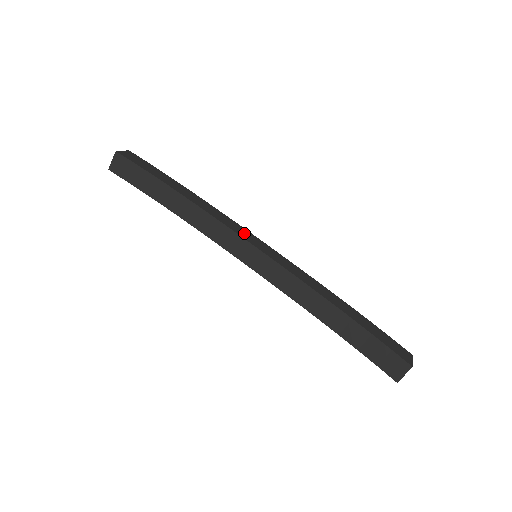
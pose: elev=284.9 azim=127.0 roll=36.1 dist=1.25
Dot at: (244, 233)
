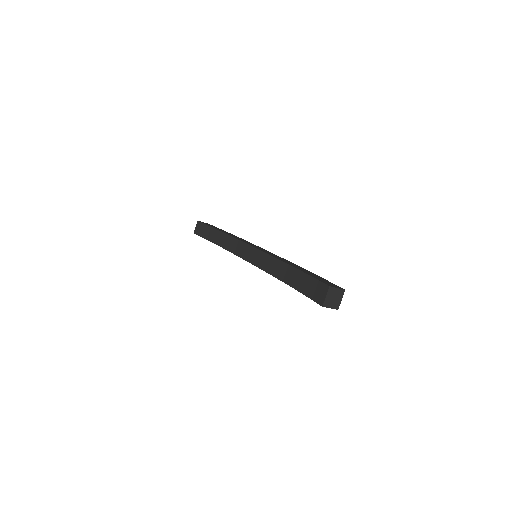
Dot at: occluded
